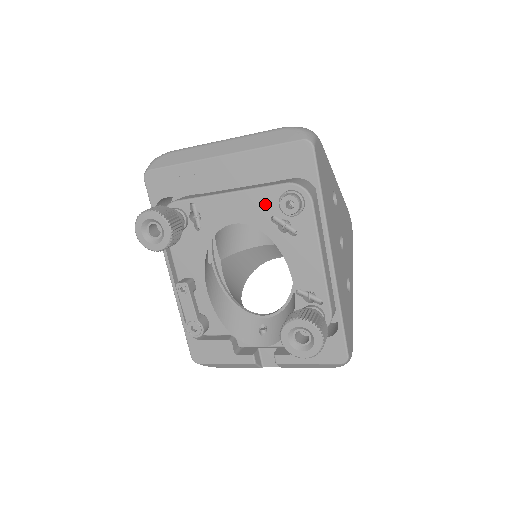
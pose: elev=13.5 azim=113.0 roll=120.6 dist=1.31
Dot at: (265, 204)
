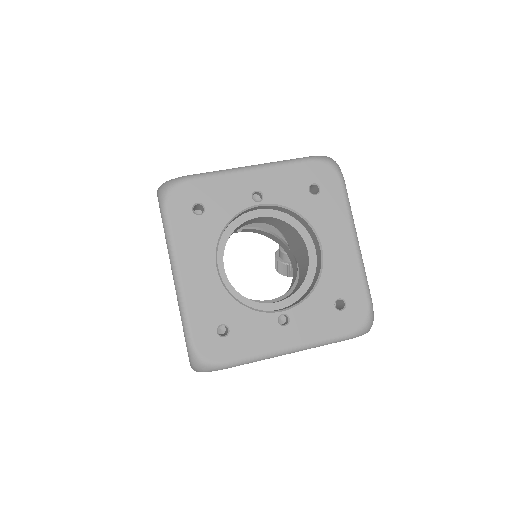
Dot at: occluded
